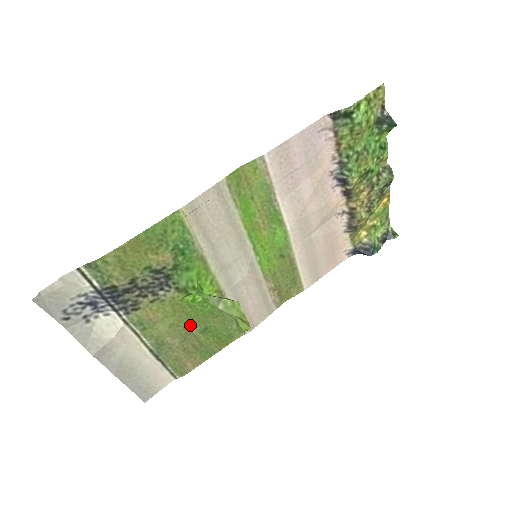
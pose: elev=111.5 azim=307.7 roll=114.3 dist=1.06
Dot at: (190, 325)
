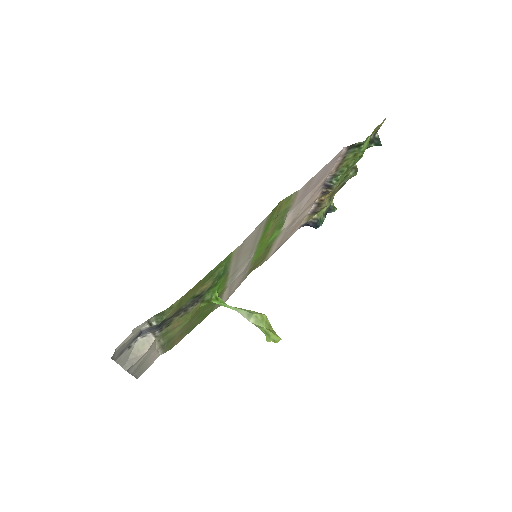
Dot at: (194, 318)
